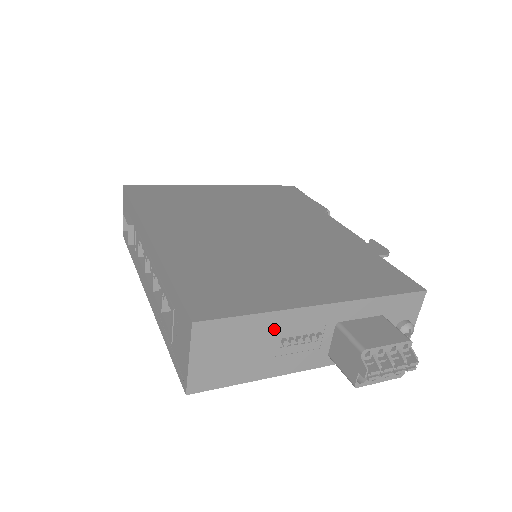
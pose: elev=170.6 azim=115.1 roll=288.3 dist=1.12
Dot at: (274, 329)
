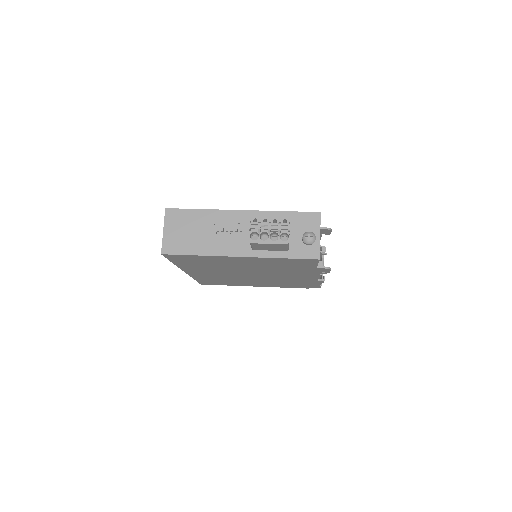
Dot at: (211, 221)
